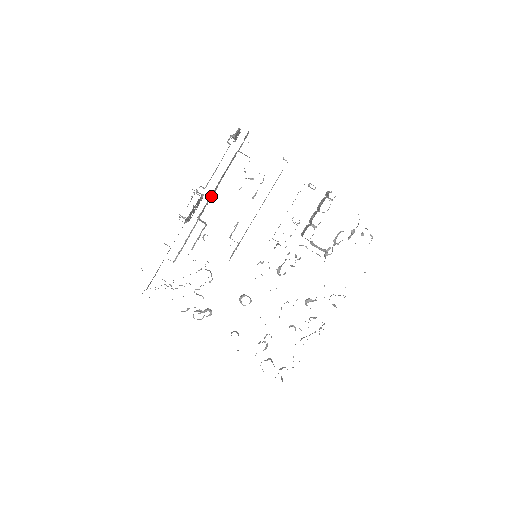
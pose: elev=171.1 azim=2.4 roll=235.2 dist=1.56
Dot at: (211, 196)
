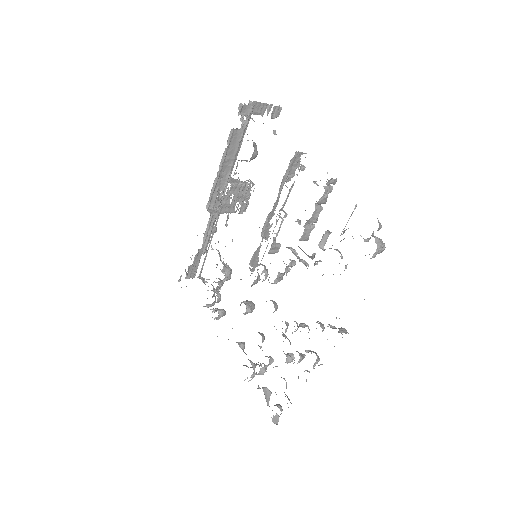
Dot at: (224, 183)
